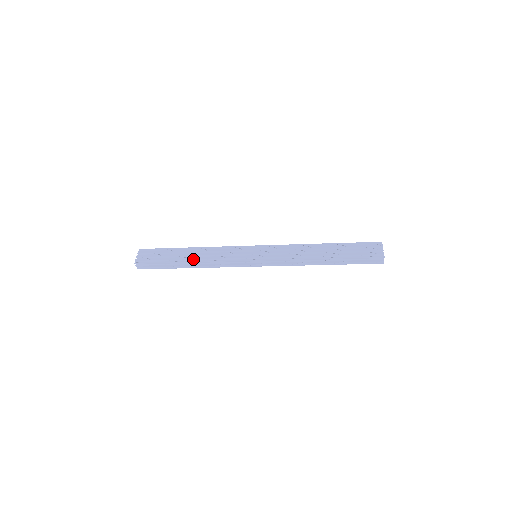
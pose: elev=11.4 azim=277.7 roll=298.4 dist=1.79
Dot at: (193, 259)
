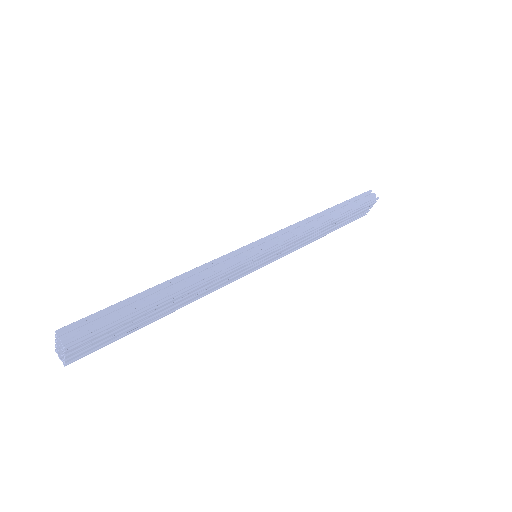
Dot at: (175, 309)
